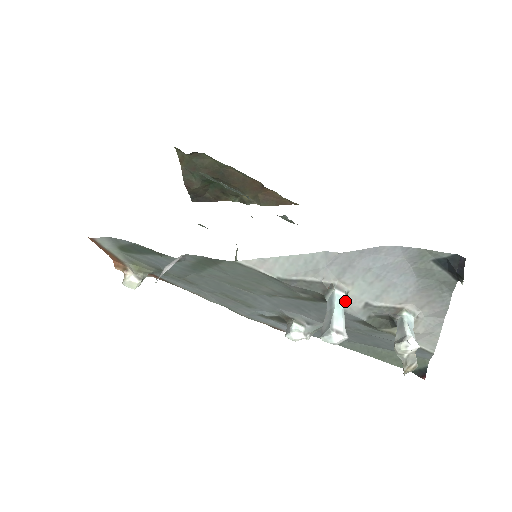
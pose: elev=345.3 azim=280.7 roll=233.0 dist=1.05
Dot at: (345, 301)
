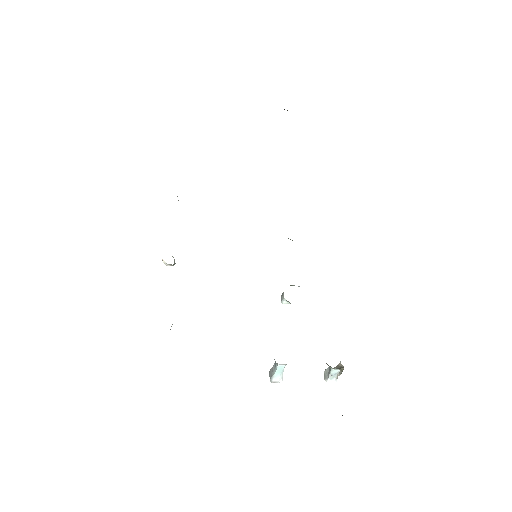
Dot at: occluded
